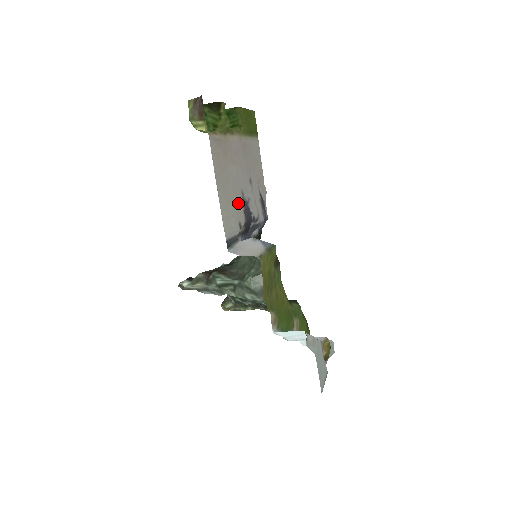
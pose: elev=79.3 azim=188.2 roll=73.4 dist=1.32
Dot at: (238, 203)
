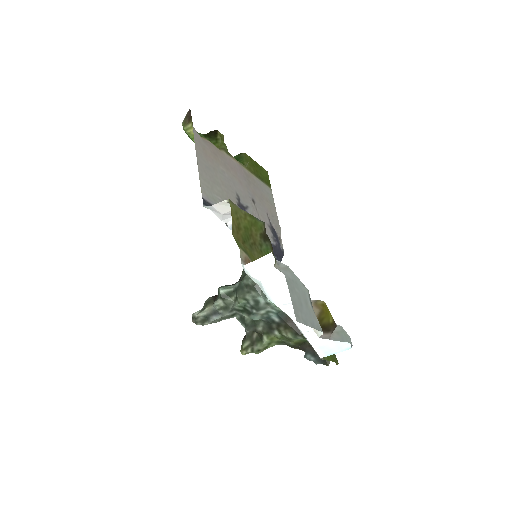
Dot at: (229, 196)
